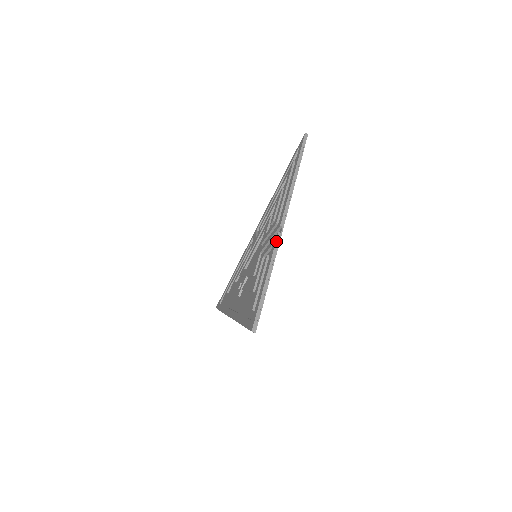
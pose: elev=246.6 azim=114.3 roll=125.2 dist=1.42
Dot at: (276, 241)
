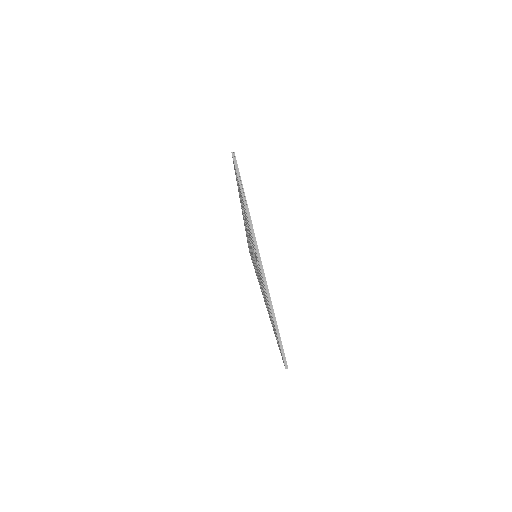
Dot at: (239, 197)
